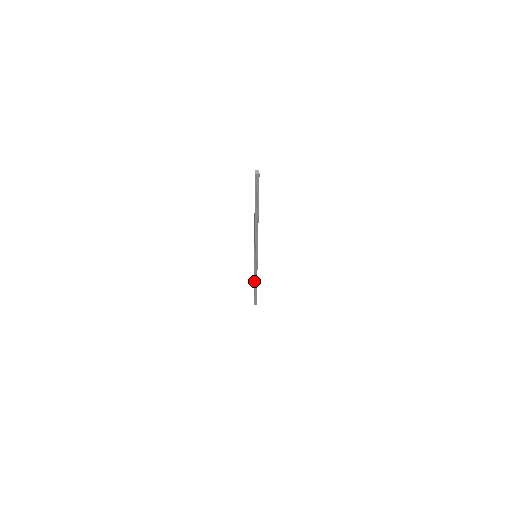
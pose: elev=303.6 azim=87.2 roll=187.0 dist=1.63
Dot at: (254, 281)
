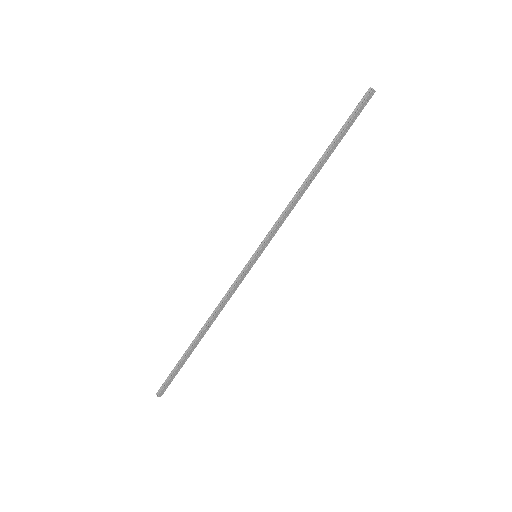
Dot at: (209, 318)
